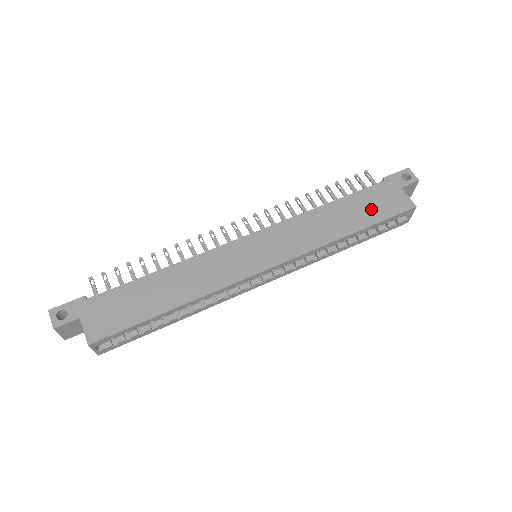
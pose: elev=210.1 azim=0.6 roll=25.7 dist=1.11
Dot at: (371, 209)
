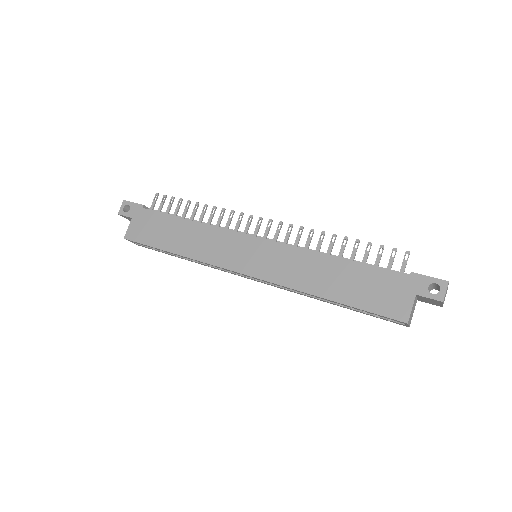
Dot at: (365, 292)
